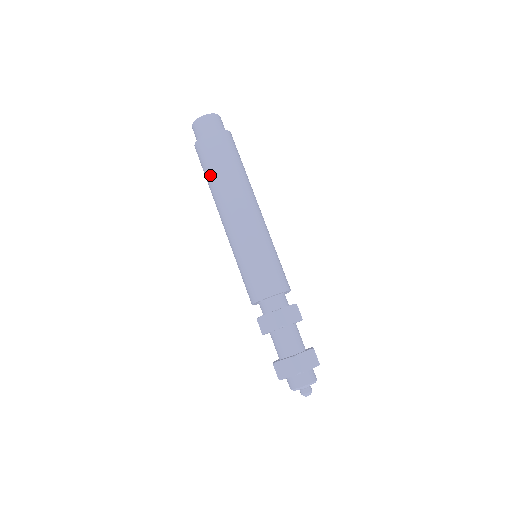
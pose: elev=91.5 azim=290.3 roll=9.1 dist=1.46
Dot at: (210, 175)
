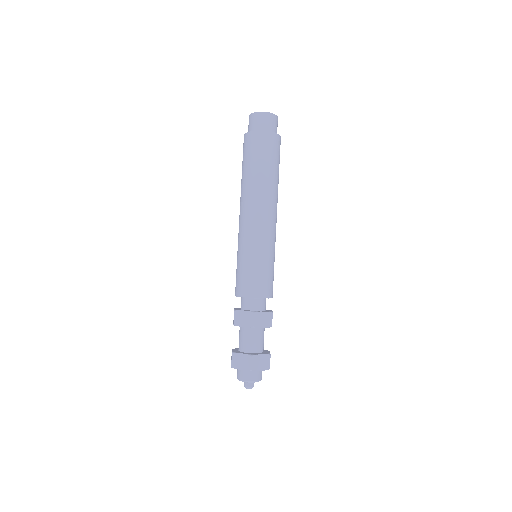
Dot at: (247, 169)
